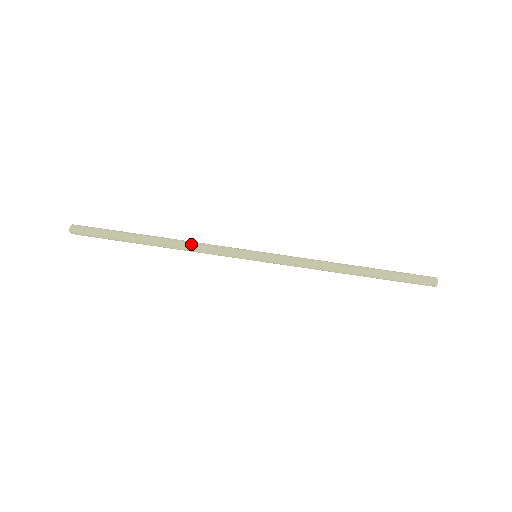
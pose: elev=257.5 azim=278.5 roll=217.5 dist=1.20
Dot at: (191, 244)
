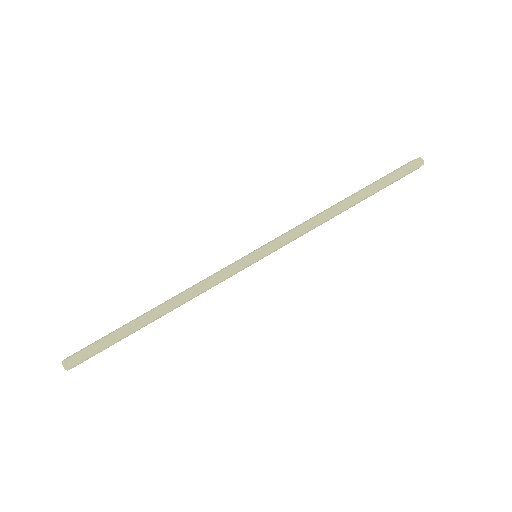
Dot at: (189, 288)
